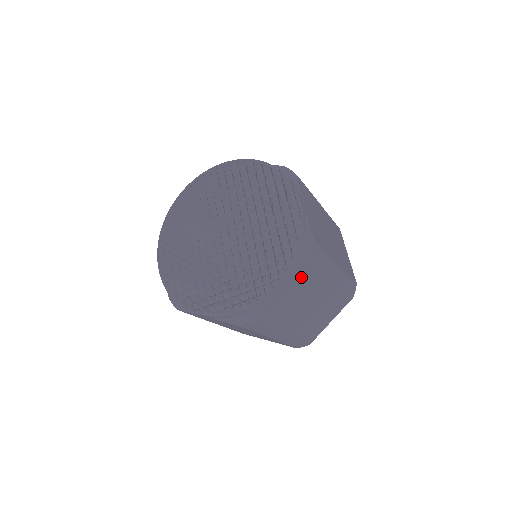
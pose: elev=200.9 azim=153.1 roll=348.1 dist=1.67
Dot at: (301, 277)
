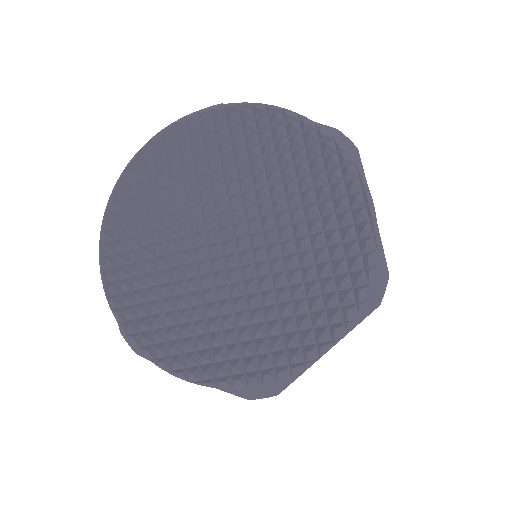
Dot at: occluded
